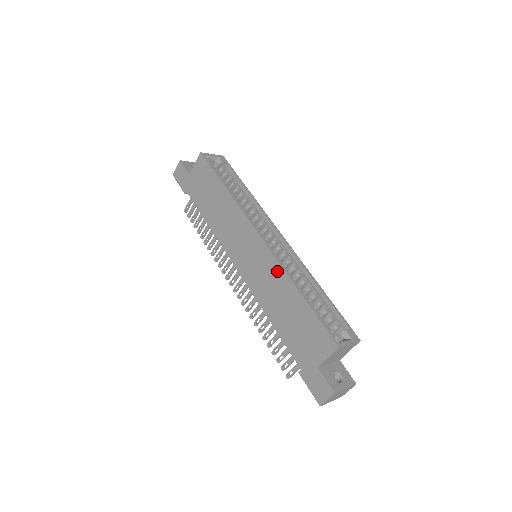
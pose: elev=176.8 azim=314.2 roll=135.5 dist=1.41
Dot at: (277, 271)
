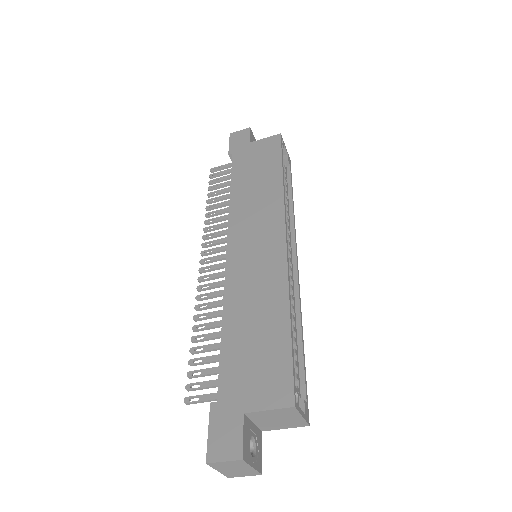
Dot at: (278, 279)
